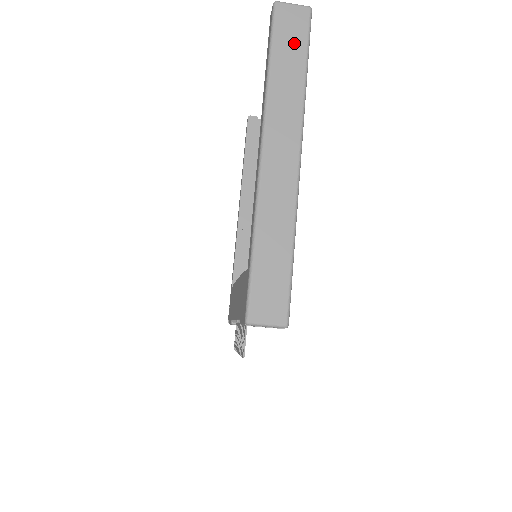
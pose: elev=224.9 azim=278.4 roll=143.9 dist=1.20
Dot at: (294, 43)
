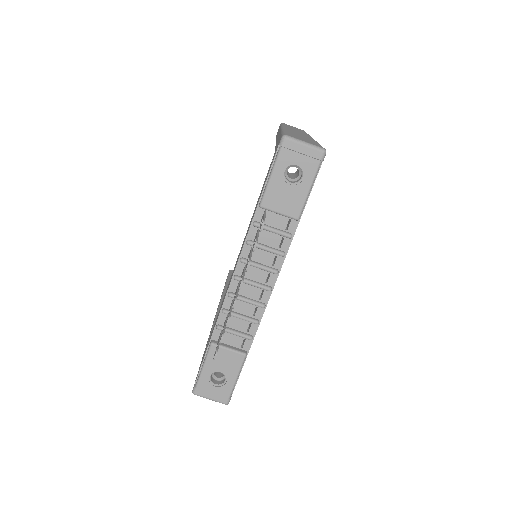
Dot at: occluded
